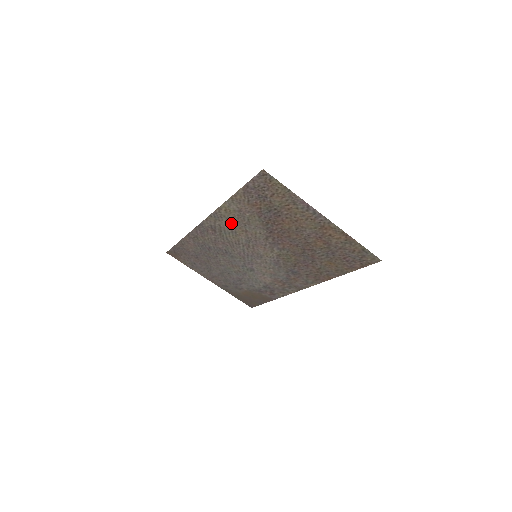
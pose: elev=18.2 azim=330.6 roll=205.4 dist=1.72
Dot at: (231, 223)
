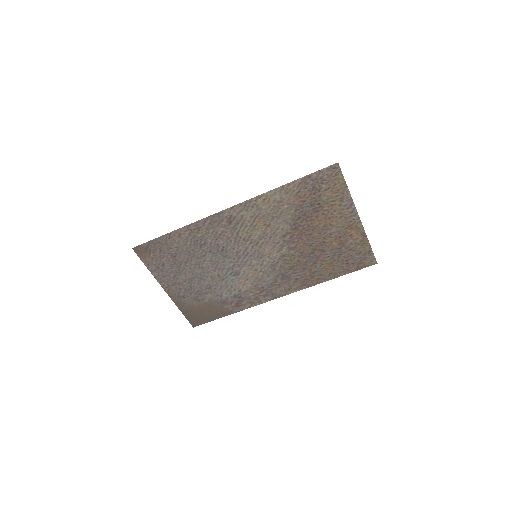
Dot at: (258, 215)
